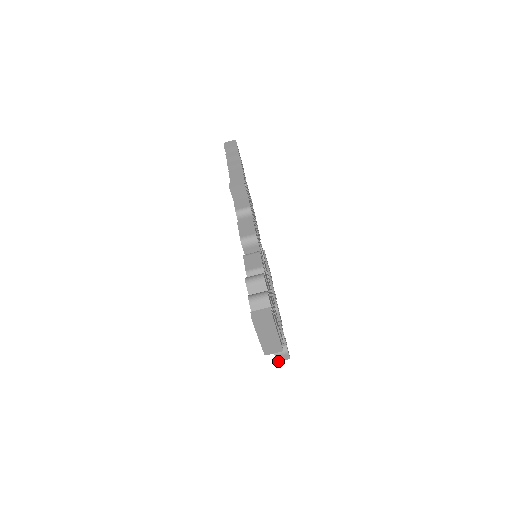
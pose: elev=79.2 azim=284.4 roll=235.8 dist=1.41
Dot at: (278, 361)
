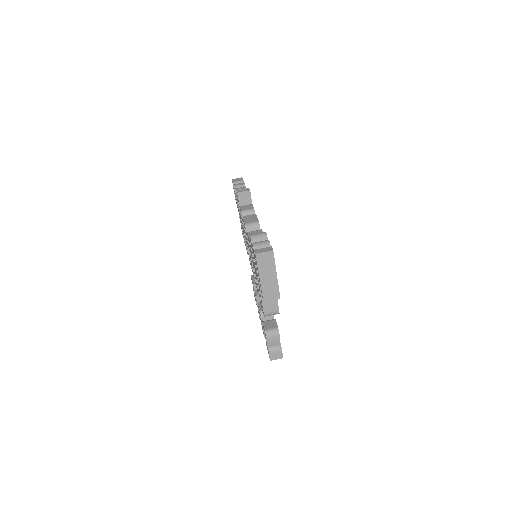
Dot at: (271, 360)
